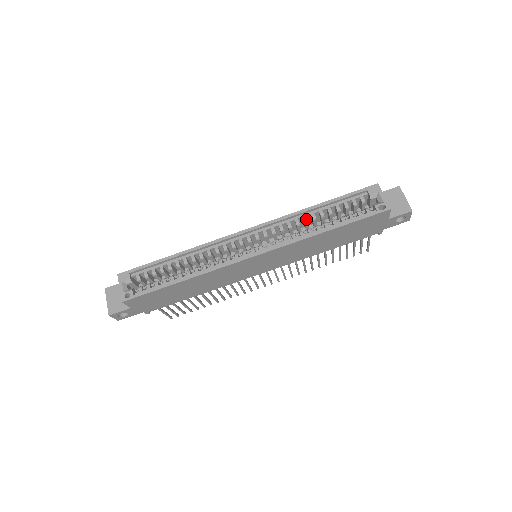
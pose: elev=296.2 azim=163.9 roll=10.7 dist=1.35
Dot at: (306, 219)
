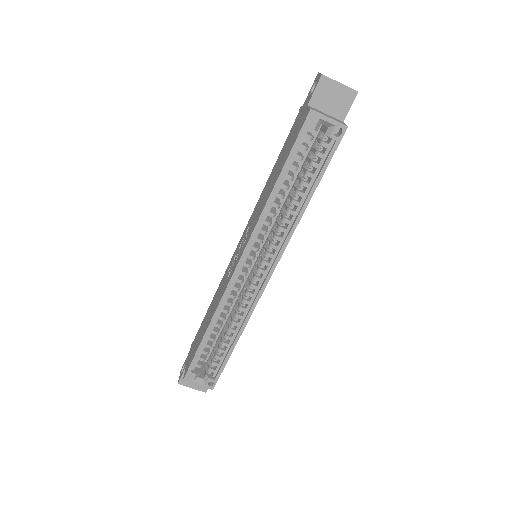
Dot at: (277, 206)
